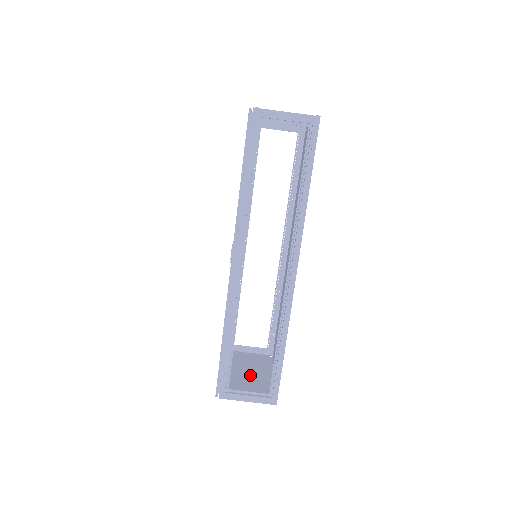
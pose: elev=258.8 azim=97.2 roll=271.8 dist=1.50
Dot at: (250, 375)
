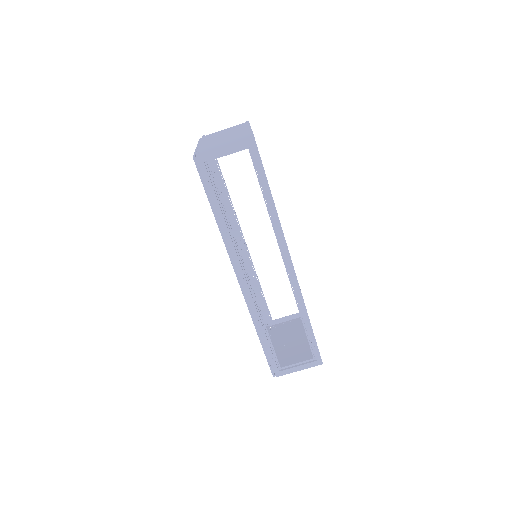
Dot at: (294, 344)
